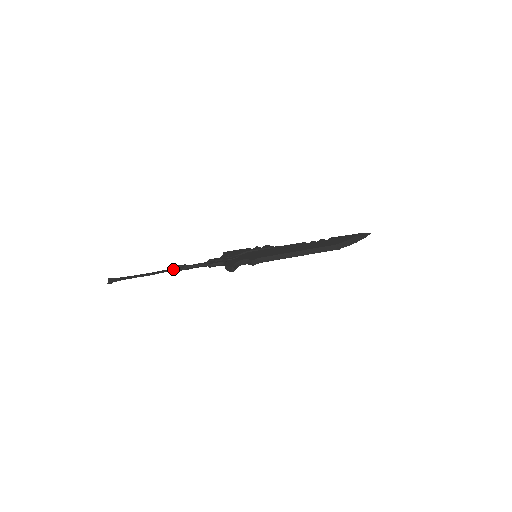
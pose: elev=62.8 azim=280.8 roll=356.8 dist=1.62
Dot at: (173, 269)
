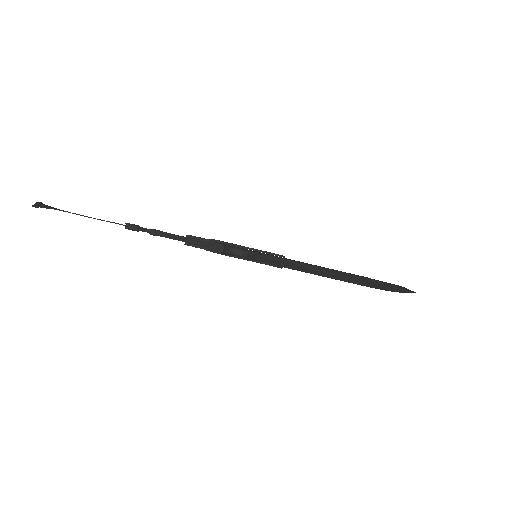
Dot at: (135, 225)
